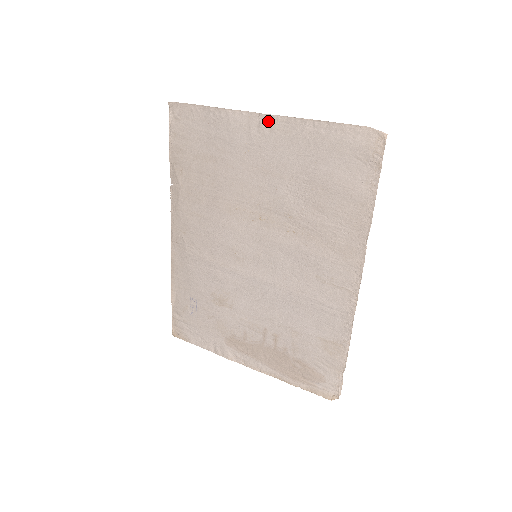
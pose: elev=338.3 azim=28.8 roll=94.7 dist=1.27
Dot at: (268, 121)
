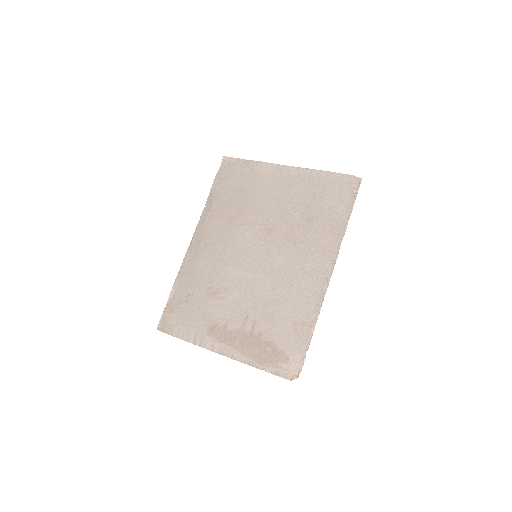
Dot at: (288, 170)
